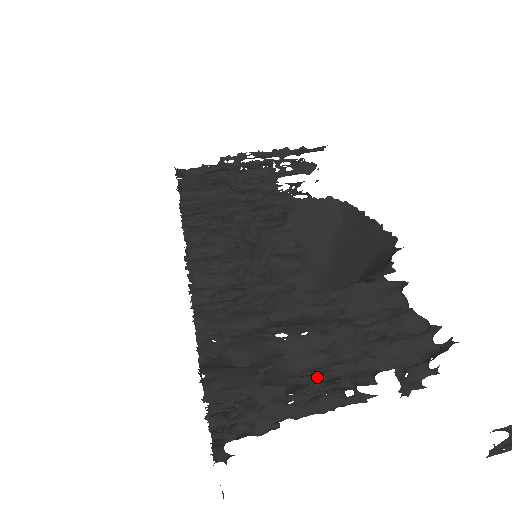
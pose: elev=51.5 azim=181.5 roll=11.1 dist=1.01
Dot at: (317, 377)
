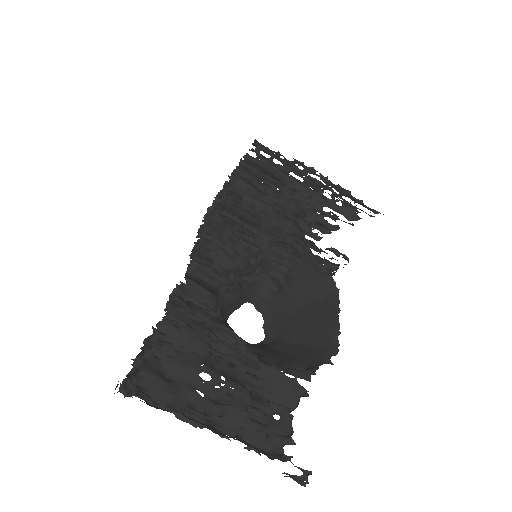
Dot at: occluded
